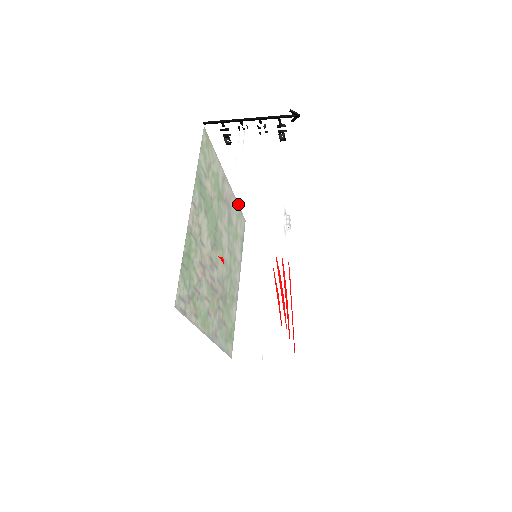
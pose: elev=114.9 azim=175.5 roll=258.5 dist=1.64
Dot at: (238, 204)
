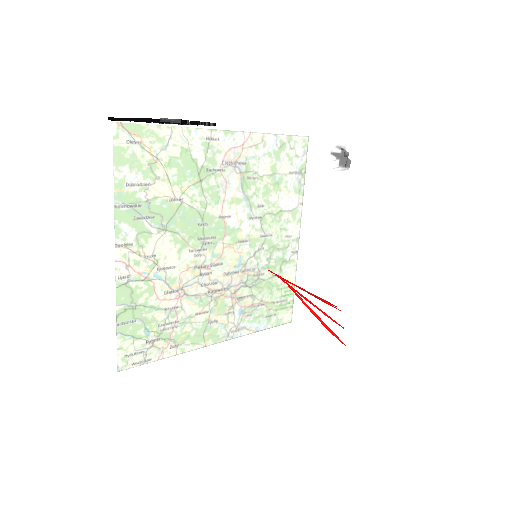
Dot at: occluded
